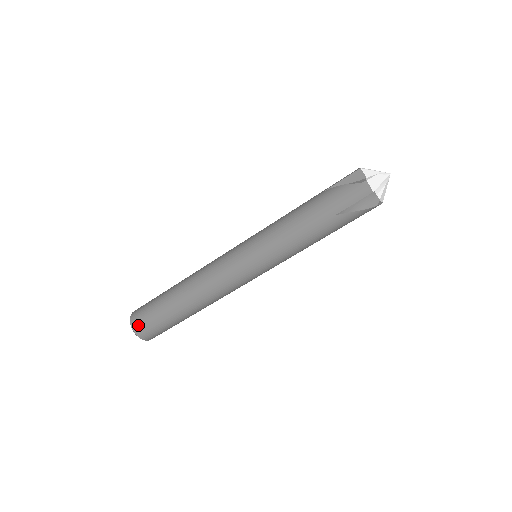
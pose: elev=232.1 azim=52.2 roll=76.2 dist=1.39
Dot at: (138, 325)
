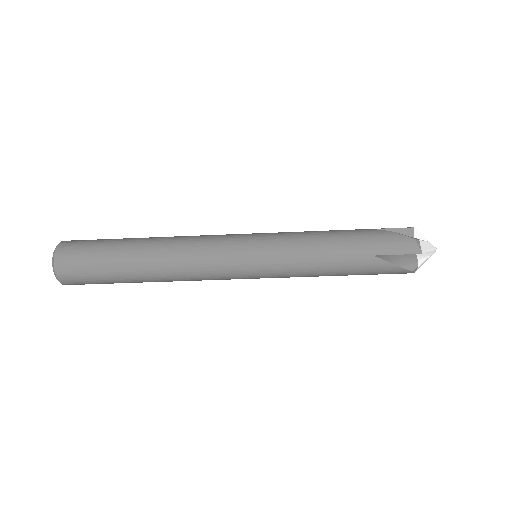
Dot at: (66, 256)
